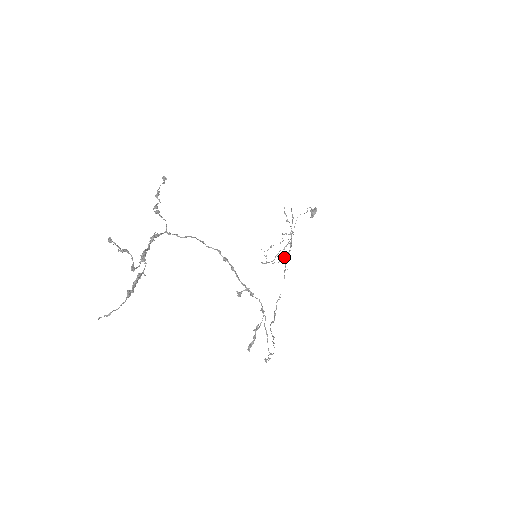
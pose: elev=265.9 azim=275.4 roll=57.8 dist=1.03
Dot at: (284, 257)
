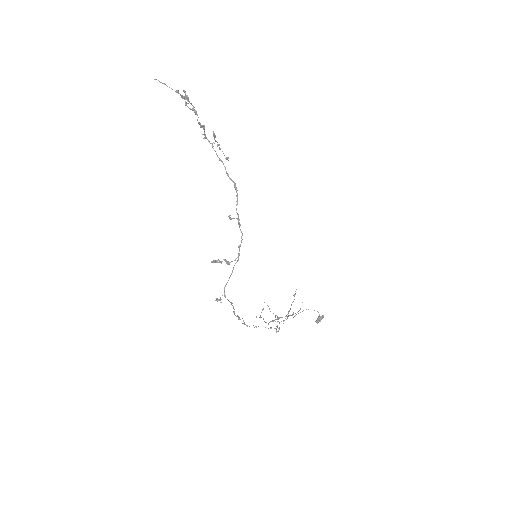
Dot at: (277, 326)
